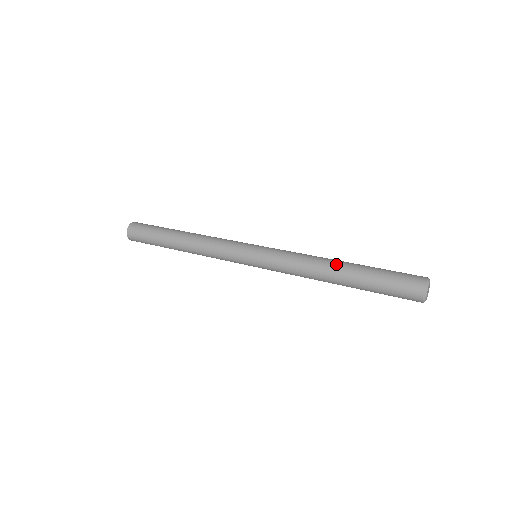
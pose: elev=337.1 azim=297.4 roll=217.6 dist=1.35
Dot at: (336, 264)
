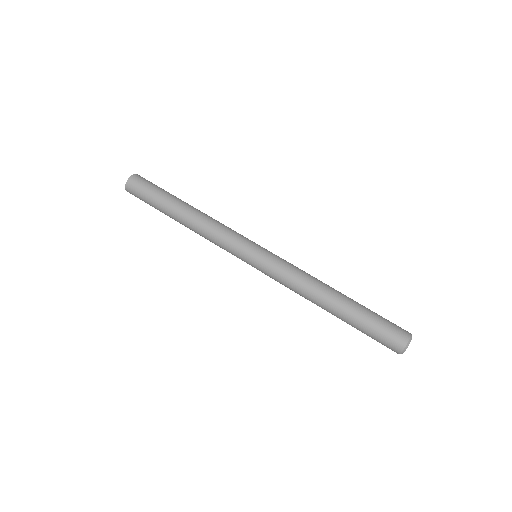
Dot at: (328, 302)
